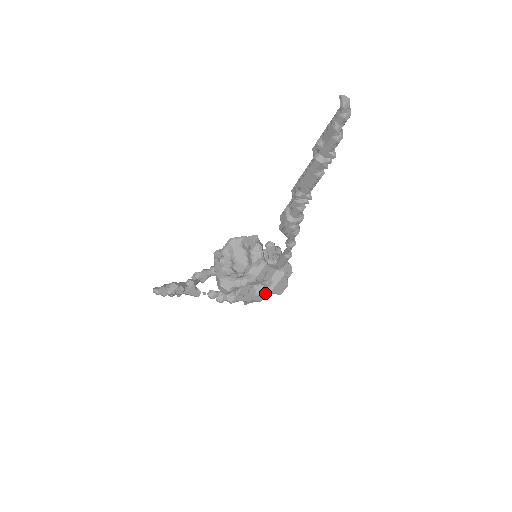
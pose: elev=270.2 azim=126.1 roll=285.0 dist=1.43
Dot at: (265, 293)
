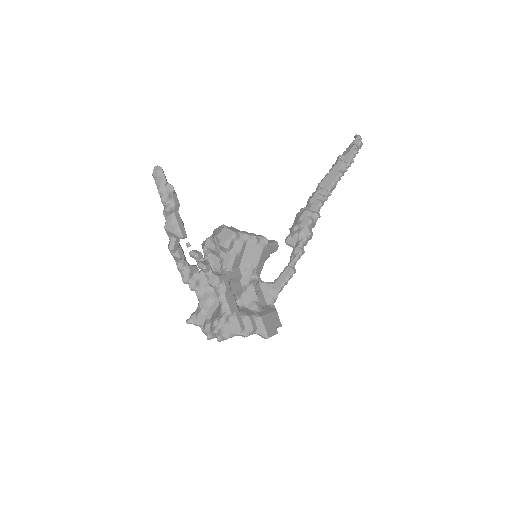
Dot at: (252, 316)
